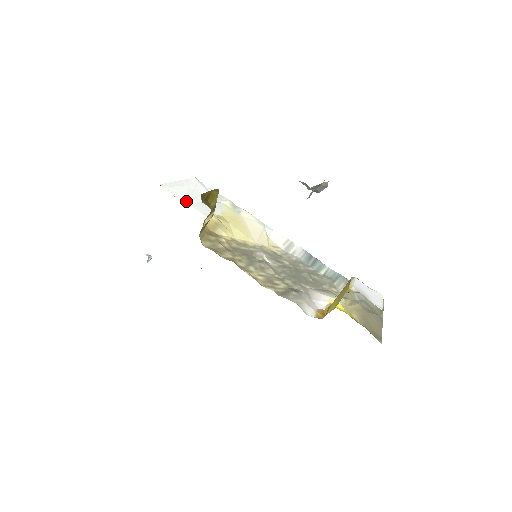
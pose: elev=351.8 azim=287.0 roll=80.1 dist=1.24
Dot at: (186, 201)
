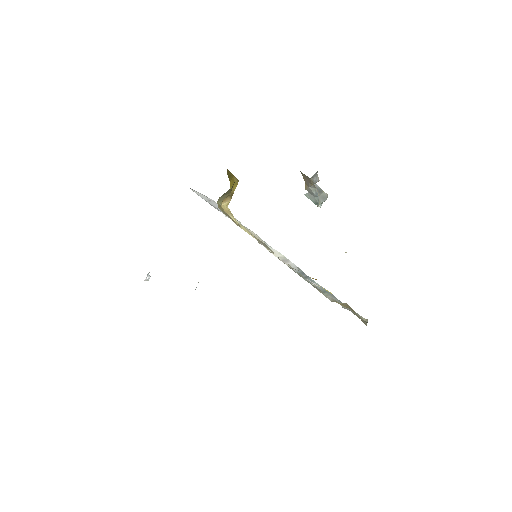
Dot at: (205, 200)
